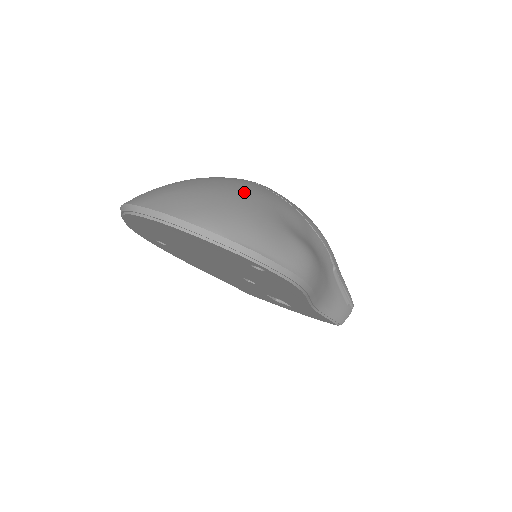
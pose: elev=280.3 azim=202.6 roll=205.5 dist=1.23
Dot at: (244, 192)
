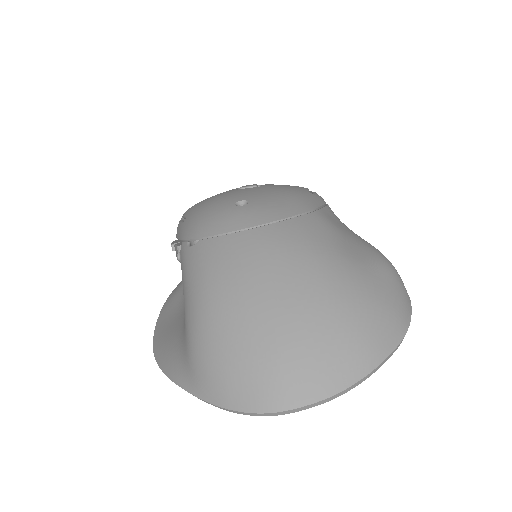
Dot at: (314, 272)
